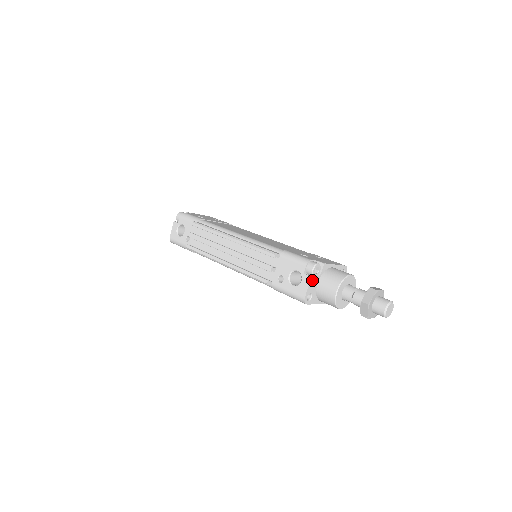
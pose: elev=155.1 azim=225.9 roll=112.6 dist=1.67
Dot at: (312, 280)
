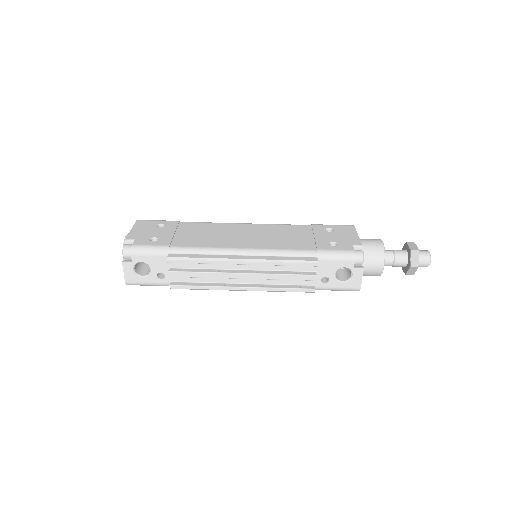
Dot at: (362, 269)
